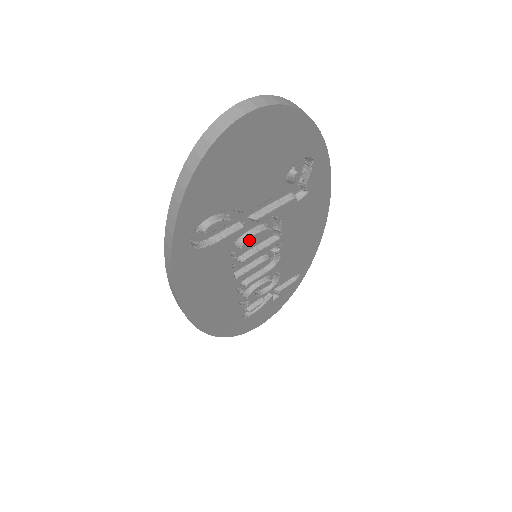
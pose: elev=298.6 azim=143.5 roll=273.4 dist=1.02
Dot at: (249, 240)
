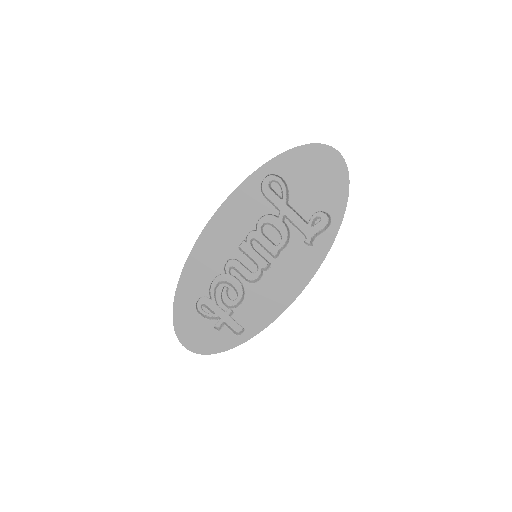
Dot at: (270, 228)
